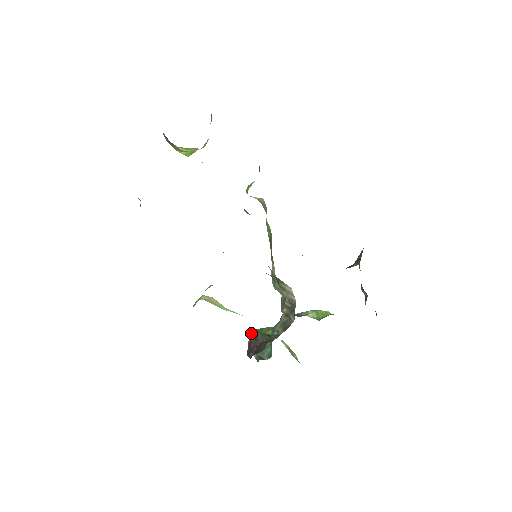
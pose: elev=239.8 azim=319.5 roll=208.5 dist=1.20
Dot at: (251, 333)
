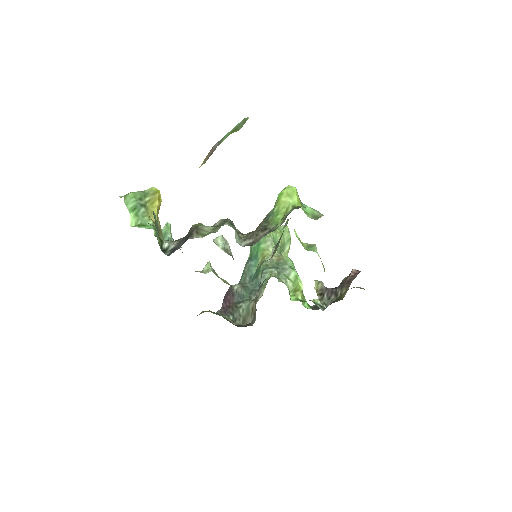
Dot at: occluded
